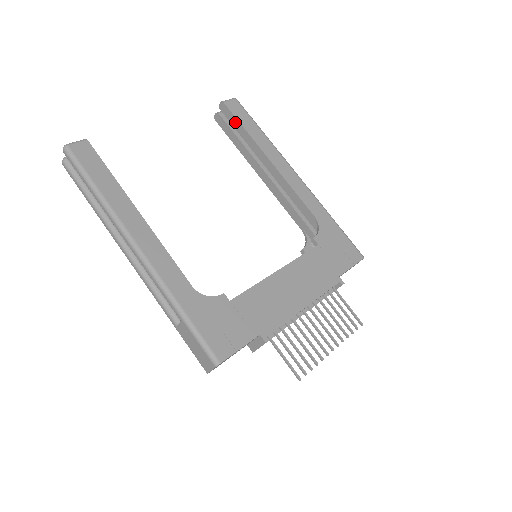
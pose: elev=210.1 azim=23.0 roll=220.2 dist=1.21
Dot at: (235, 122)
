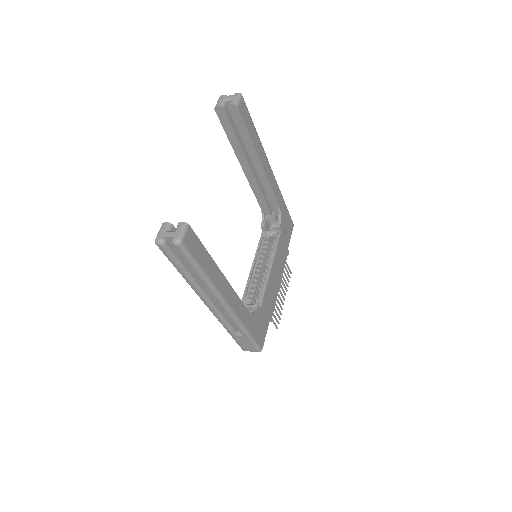
Dot at: (241, 126)
